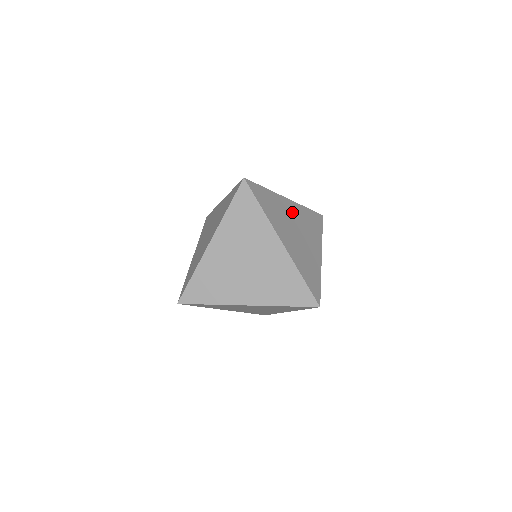
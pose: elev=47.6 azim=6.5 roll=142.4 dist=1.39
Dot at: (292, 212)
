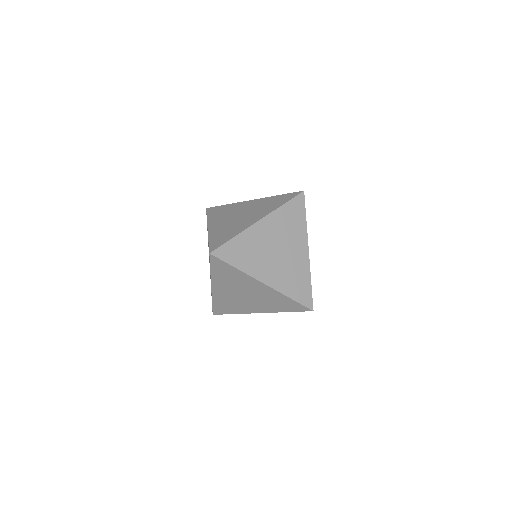
Dot at: occluded
